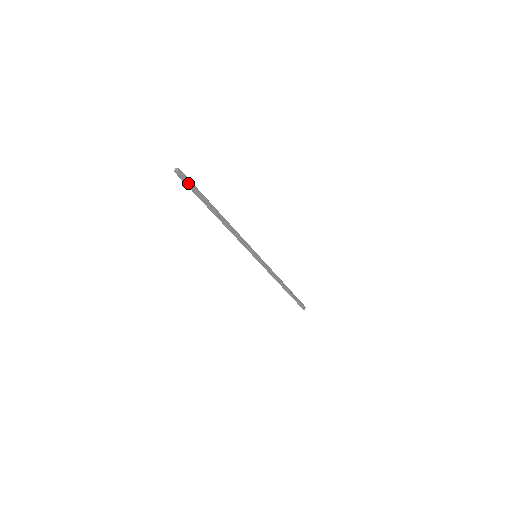
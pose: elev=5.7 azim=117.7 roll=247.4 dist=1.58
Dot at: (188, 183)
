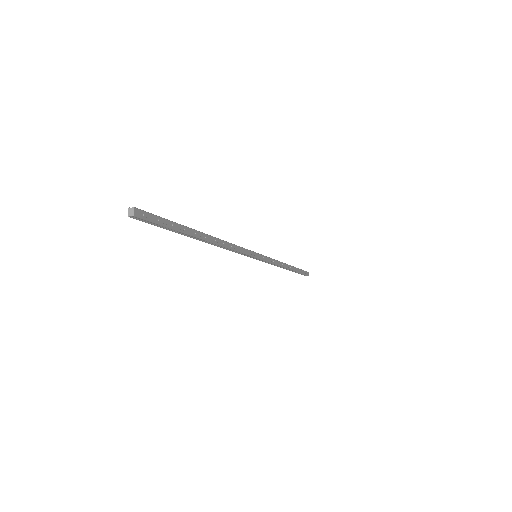
Dot at: (155, 223)
